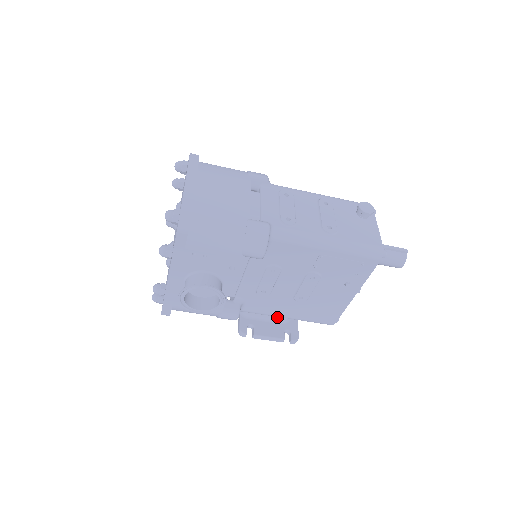
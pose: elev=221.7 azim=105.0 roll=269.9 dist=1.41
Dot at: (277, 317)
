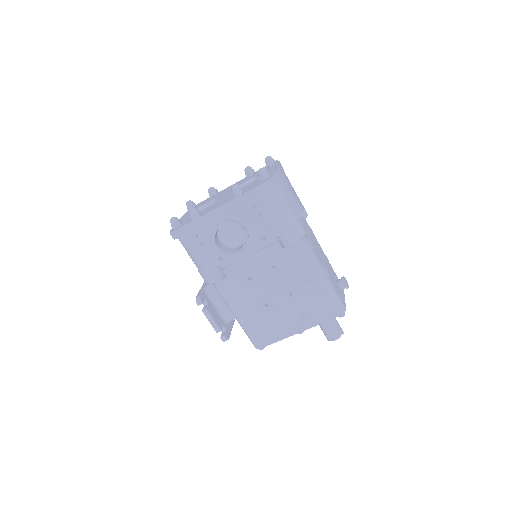
Dot at: (226, 313)
